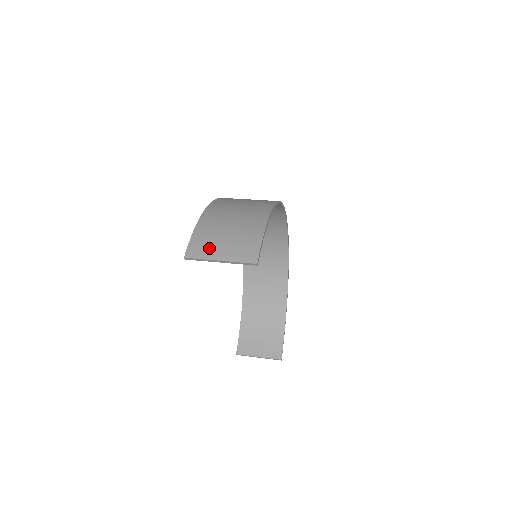
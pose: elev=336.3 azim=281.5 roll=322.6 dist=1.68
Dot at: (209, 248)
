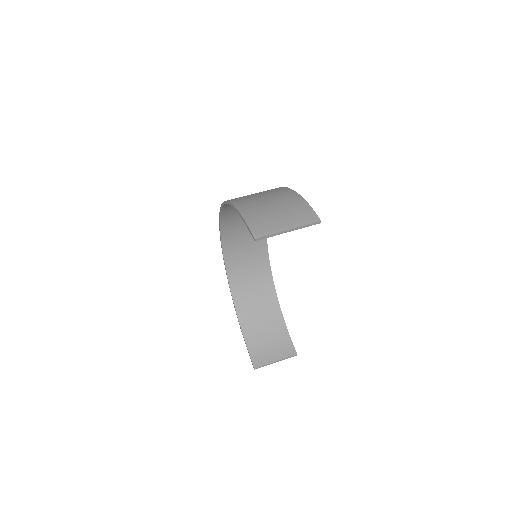
Dot at: (271, 225)
